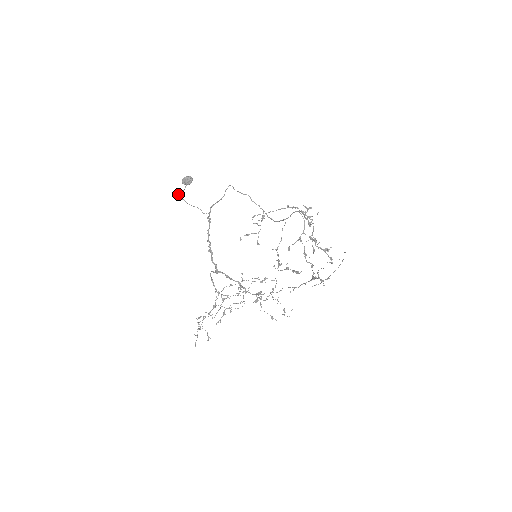
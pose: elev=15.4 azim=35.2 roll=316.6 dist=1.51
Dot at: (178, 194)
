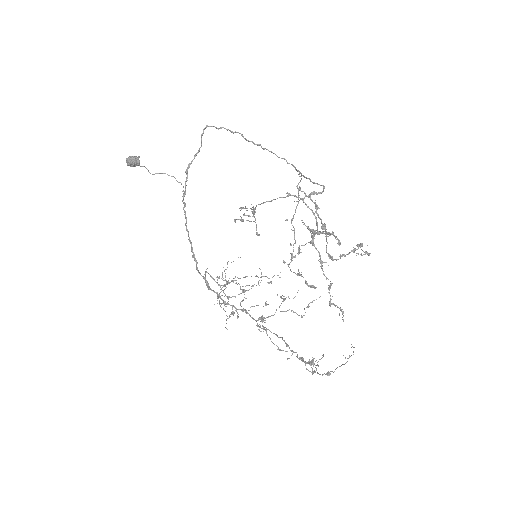
Dot at: occluded
